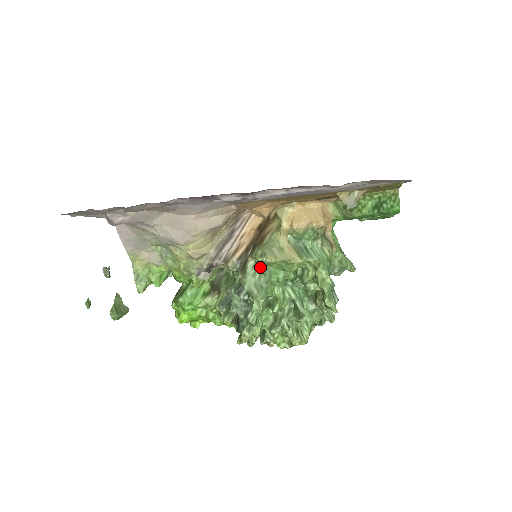
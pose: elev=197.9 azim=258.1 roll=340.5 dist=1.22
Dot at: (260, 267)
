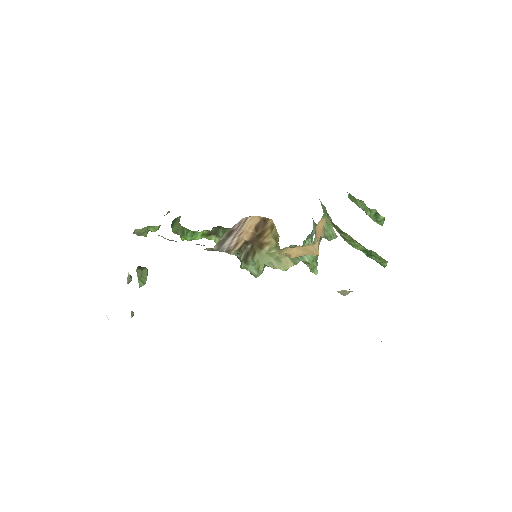
Dot at: occluded
